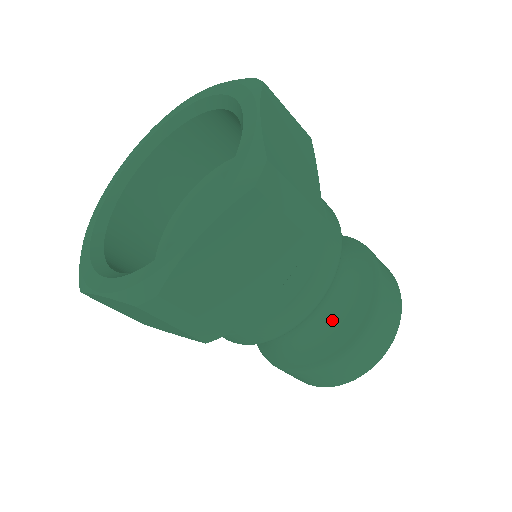
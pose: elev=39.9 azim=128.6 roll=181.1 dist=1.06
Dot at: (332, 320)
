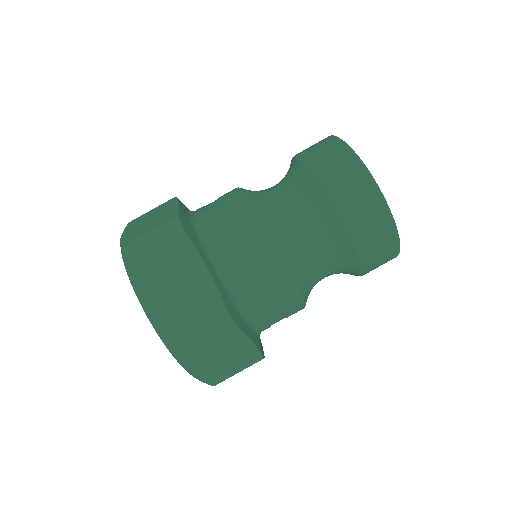
Dot at: (331, 264)
